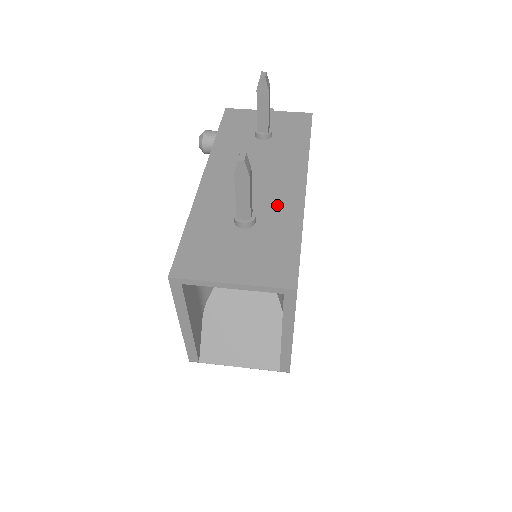
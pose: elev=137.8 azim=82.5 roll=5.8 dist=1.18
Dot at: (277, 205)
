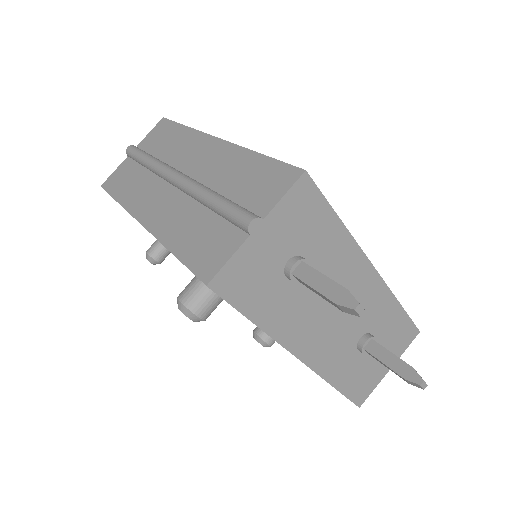
Dot at: (372, 309)
